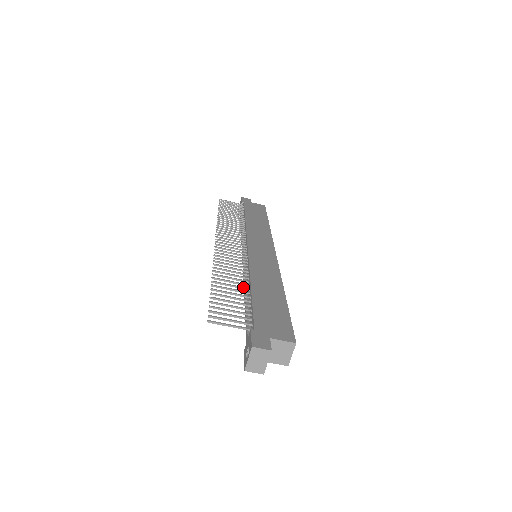
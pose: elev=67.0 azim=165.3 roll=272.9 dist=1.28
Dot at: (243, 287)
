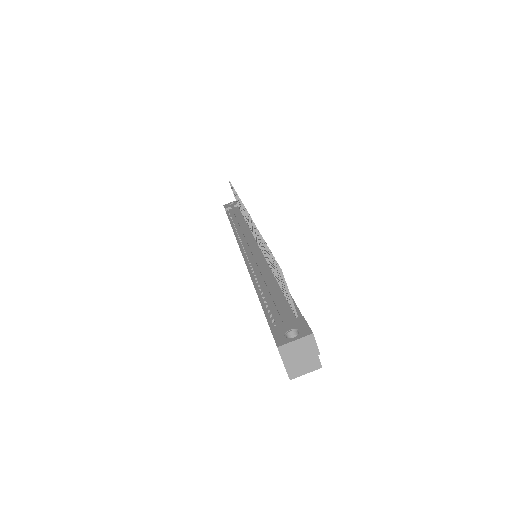
Dot at: occluded
